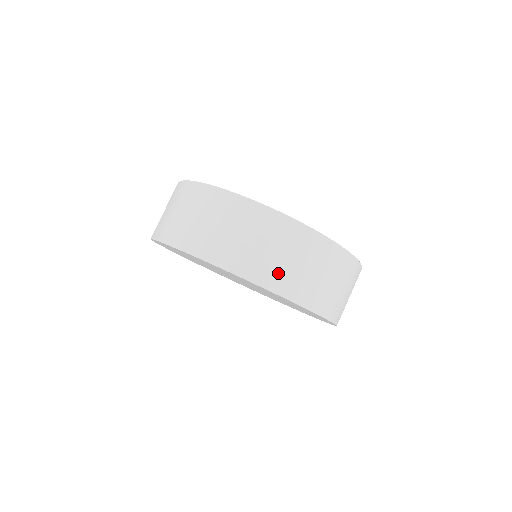
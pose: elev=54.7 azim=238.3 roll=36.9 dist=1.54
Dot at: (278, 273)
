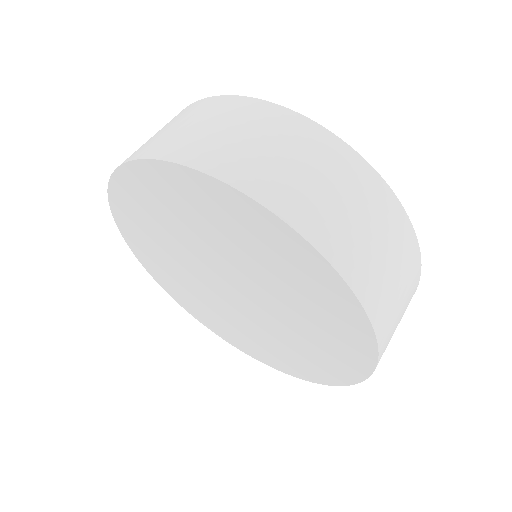
Dot at: (278, 182)
